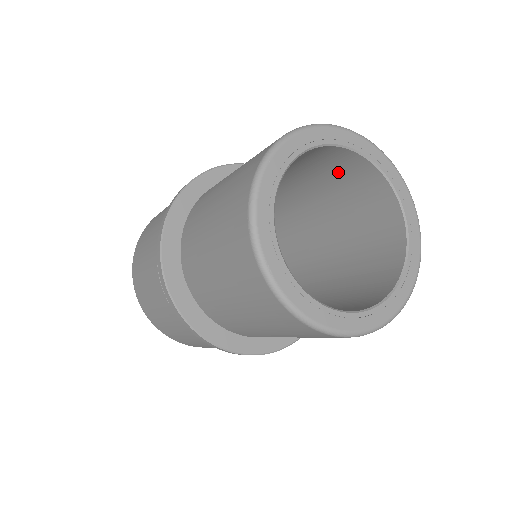
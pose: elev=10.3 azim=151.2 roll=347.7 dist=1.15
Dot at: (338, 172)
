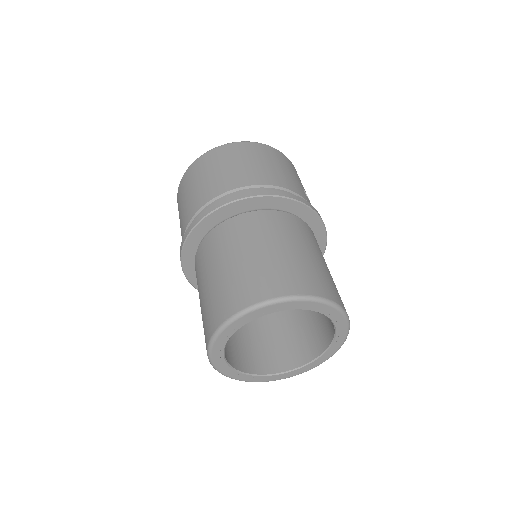
Dot at: occluded
